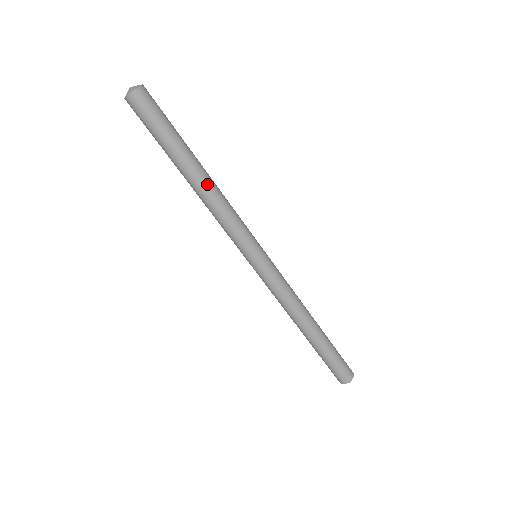
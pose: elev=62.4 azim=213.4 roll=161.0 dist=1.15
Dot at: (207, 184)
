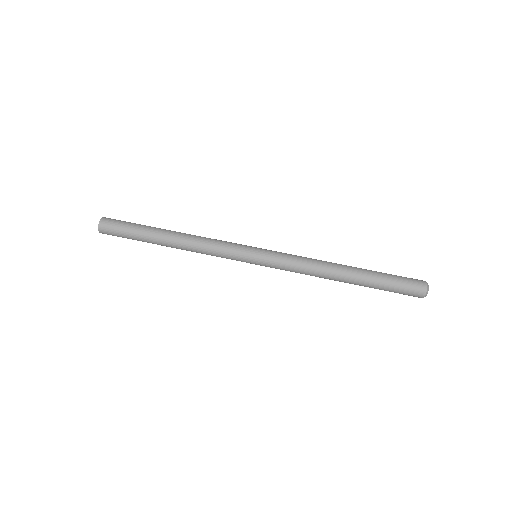
Dot at: (180, 237)
